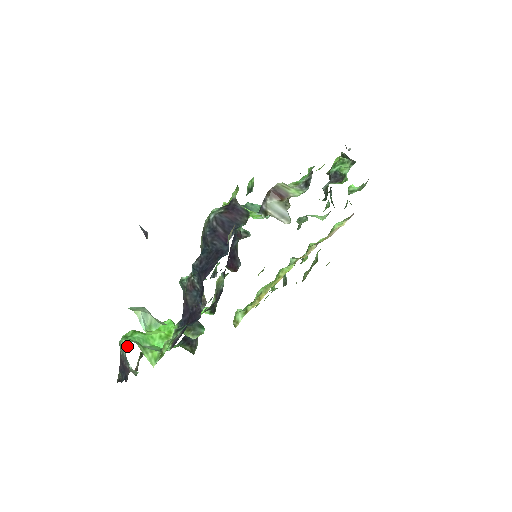
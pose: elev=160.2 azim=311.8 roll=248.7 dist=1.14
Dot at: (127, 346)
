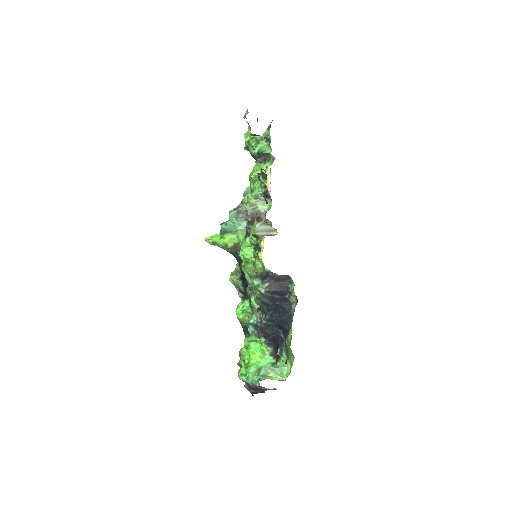
Dot at: (256, 381)
